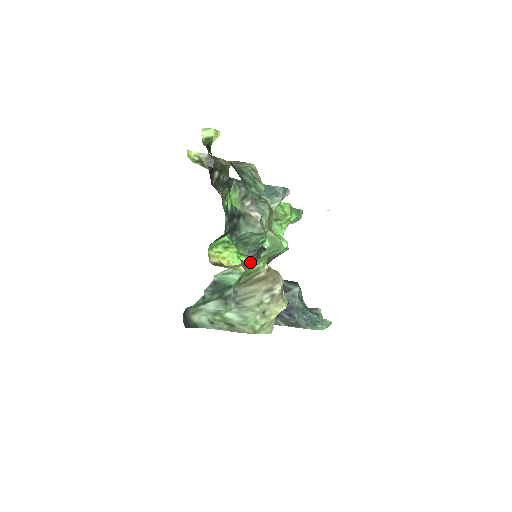
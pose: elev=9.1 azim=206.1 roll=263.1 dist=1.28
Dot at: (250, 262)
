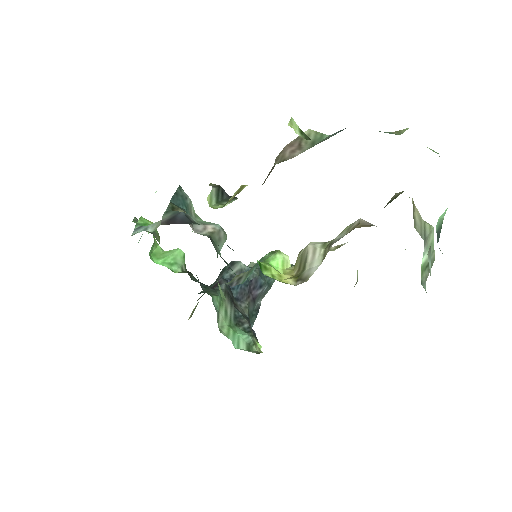
Dot at: (280, 257)
